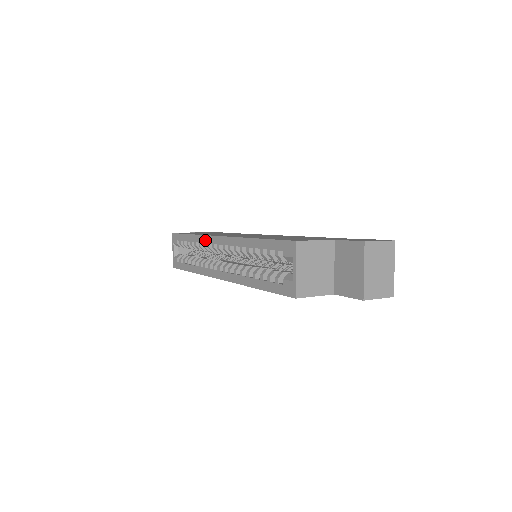
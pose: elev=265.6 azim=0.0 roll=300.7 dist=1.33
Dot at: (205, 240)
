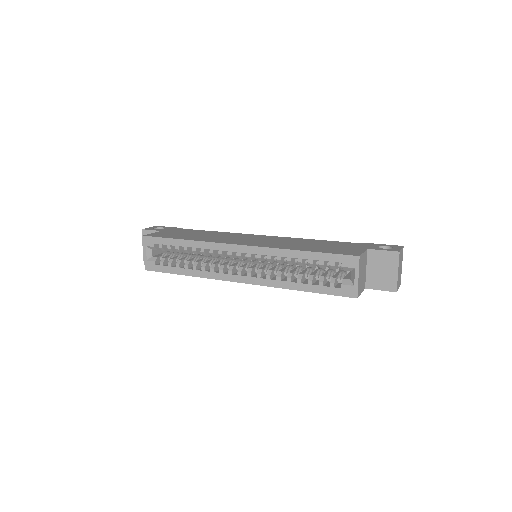
Dot at: (214, 247)
